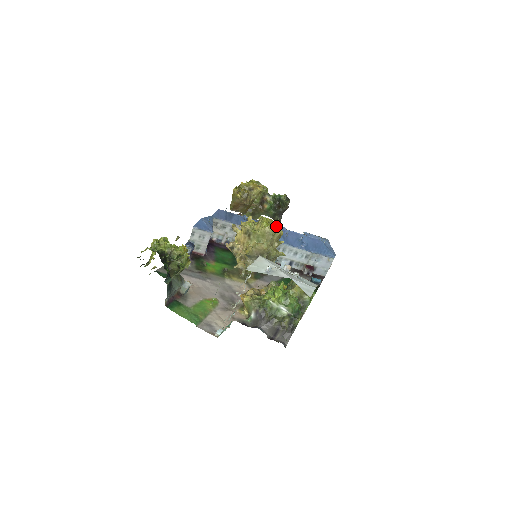
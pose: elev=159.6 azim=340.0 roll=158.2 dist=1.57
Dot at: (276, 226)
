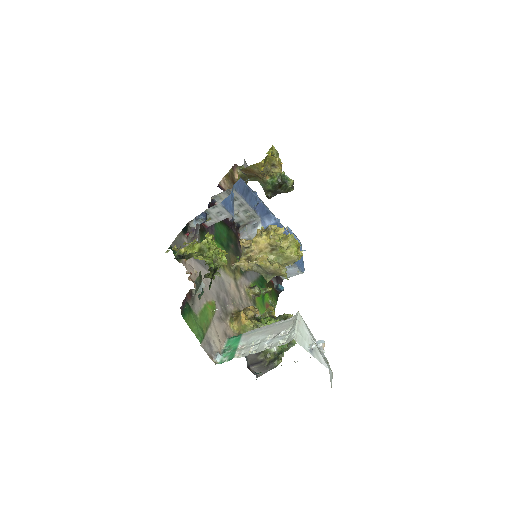
Dot at: (300, 252)
